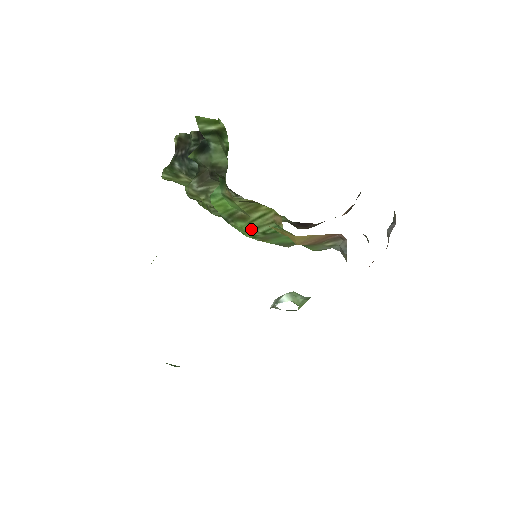
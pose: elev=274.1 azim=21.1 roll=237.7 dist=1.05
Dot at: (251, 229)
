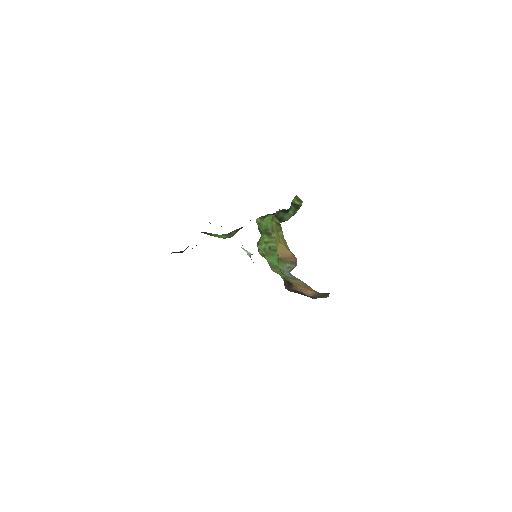
Dot at: (267, 241)
